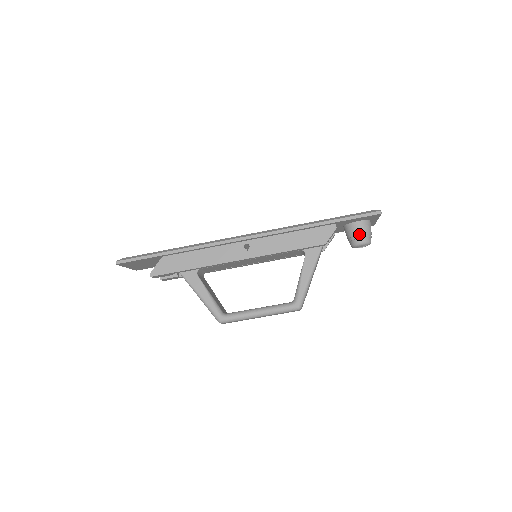
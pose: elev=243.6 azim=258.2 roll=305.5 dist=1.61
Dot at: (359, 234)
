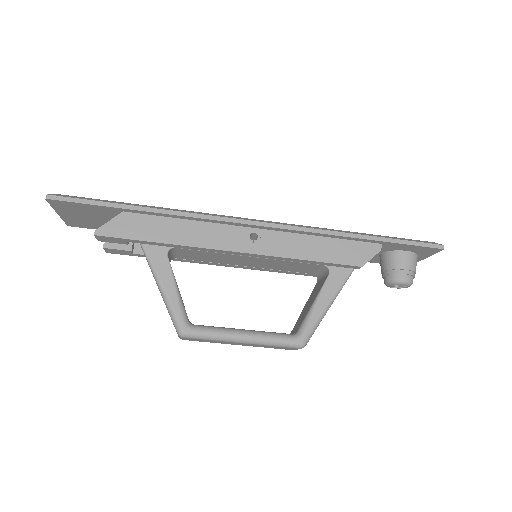
Dot at: (404, 268)
